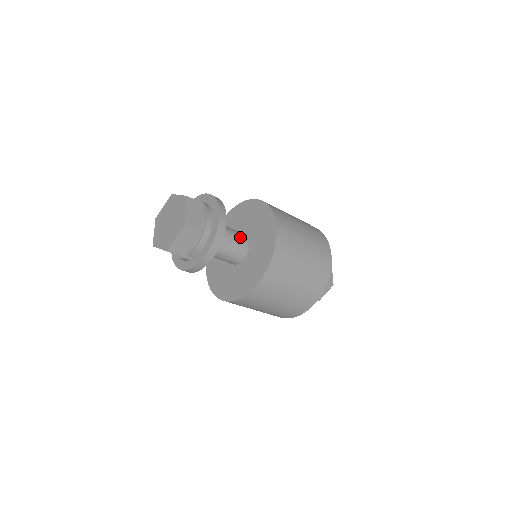
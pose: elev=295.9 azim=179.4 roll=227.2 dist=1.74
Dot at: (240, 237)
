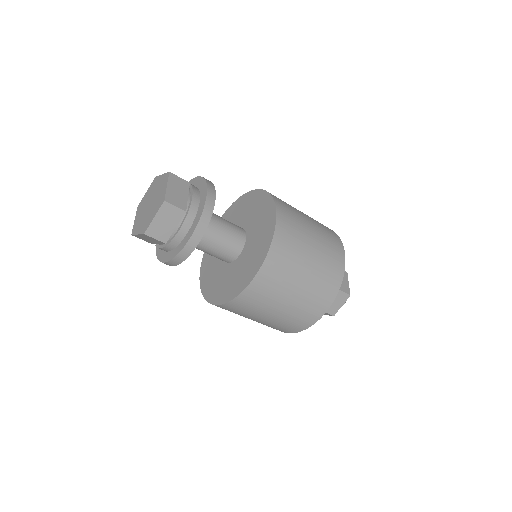
Dot at: (231, 246)
